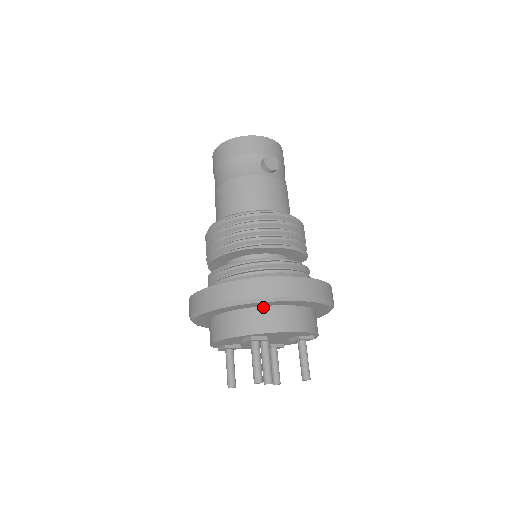
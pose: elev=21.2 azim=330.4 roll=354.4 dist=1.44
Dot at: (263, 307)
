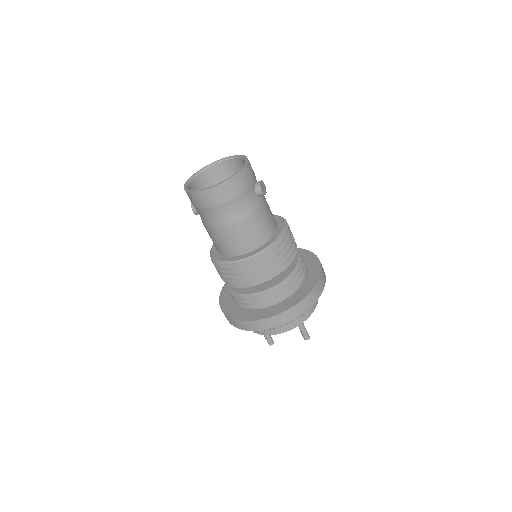
Dot at: occluded
